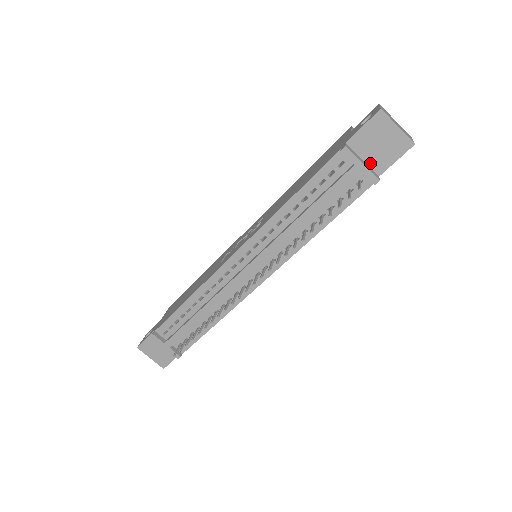
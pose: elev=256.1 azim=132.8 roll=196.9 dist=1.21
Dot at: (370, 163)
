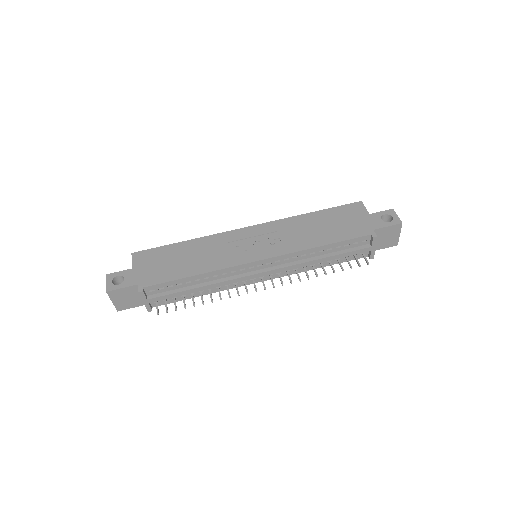
Dot at: occluded
